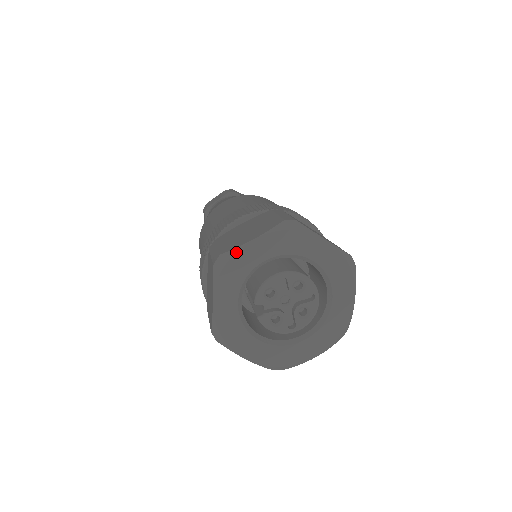
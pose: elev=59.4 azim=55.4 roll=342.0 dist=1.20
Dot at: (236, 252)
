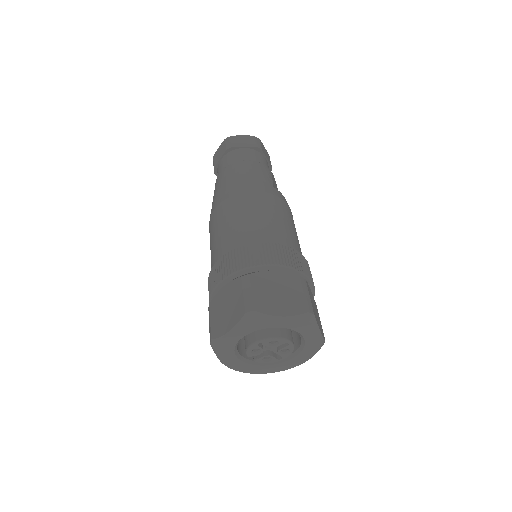
Dot at: (220, 340)
